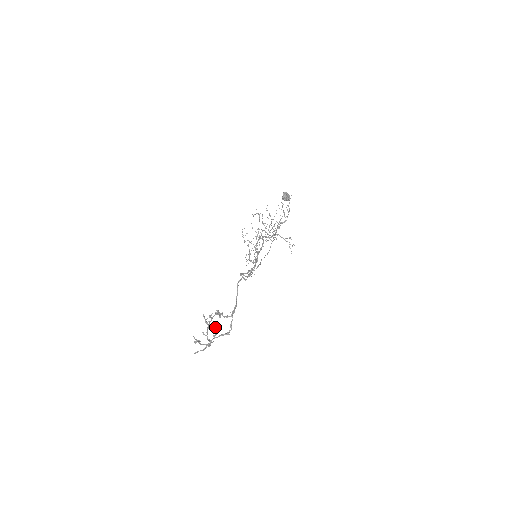
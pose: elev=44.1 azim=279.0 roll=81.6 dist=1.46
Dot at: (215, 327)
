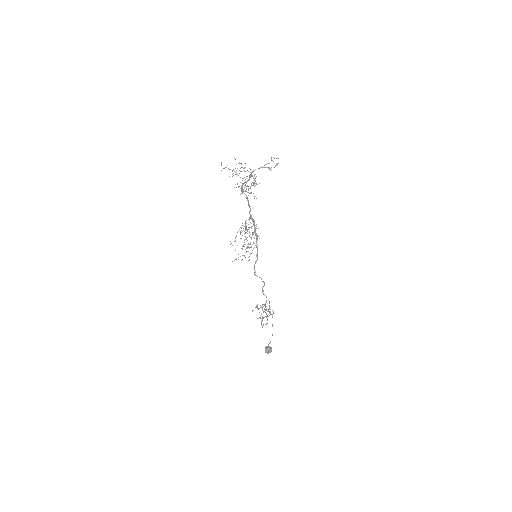
Dot at: occluded
